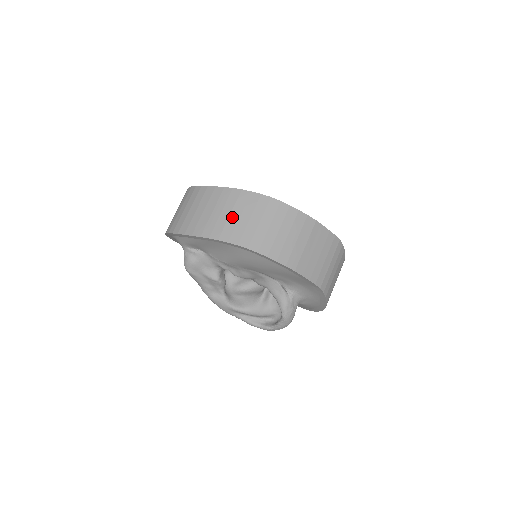
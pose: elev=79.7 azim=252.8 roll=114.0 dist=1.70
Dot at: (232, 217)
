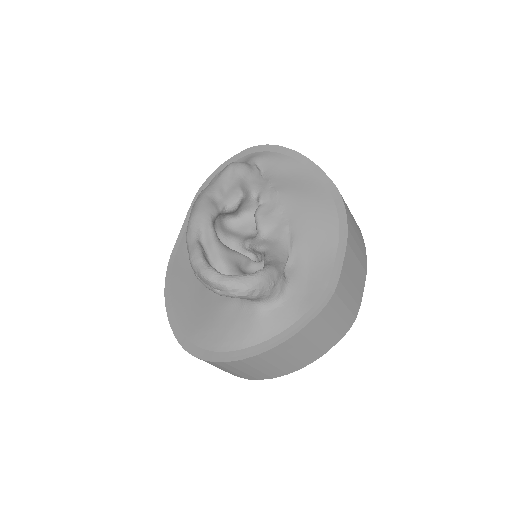
Dot at: occluded
